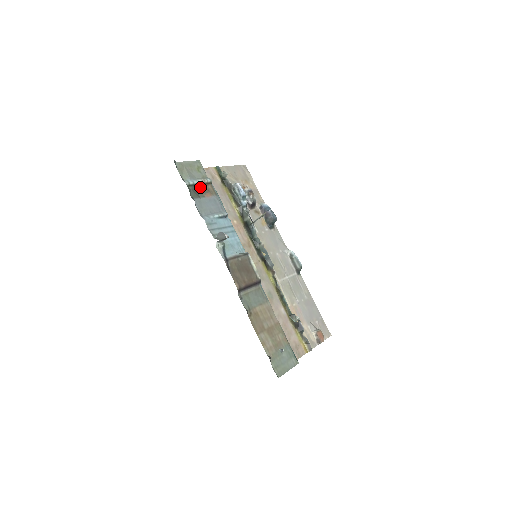
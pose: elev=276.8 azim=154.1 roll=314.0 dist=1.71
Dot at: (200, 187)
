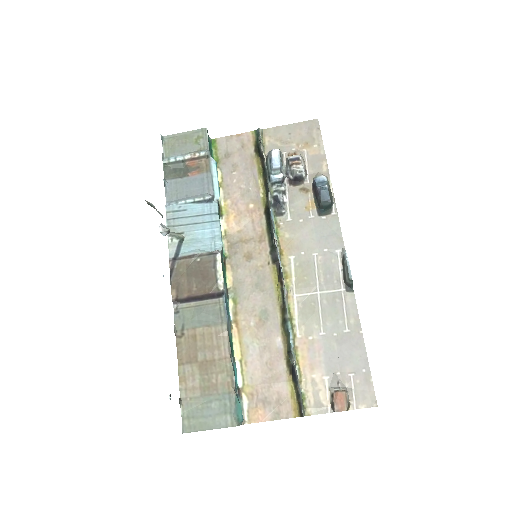
Dot at: (187, 164)
